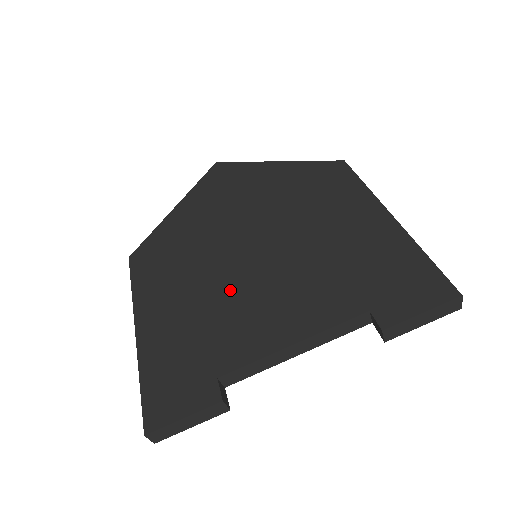
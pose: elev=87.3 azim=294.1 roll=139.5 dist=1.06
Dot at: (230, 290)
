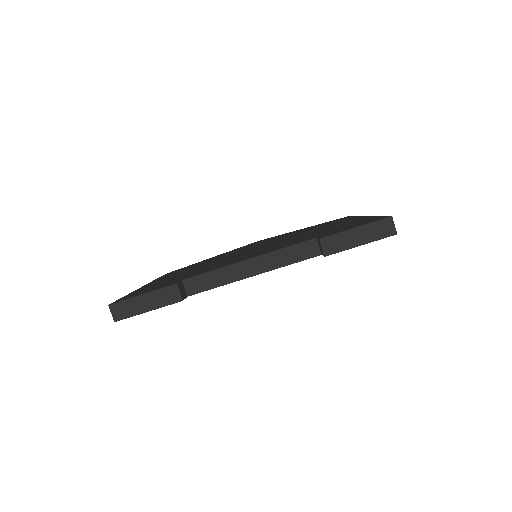
Dot at: (223, 261)
